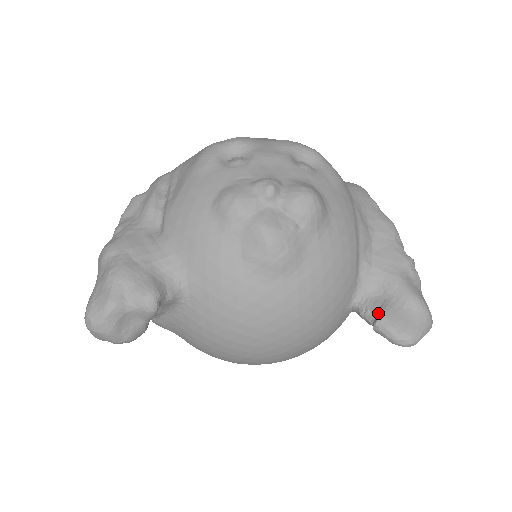
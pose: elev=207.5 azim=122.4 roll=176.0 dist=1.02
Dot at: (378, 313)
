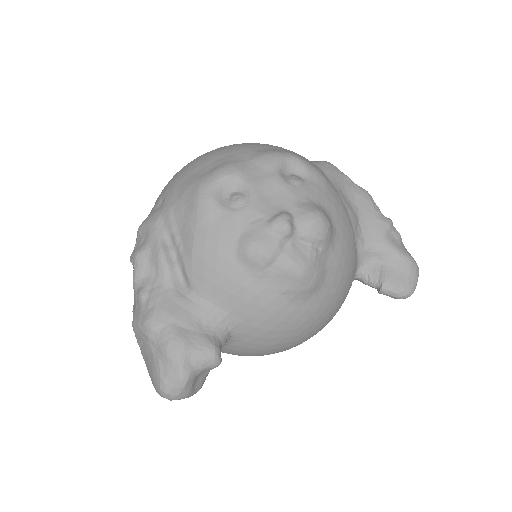
Dot at: (381, 280)
